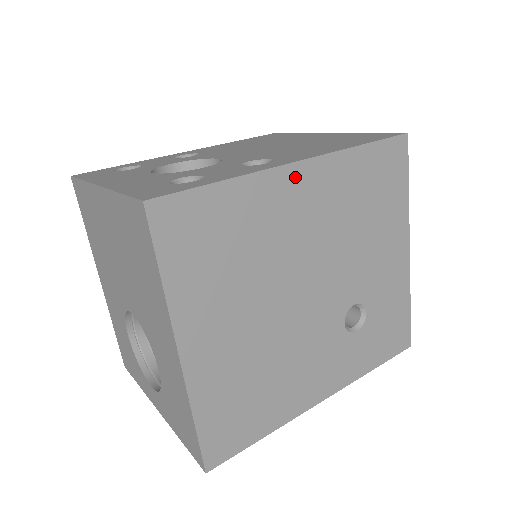
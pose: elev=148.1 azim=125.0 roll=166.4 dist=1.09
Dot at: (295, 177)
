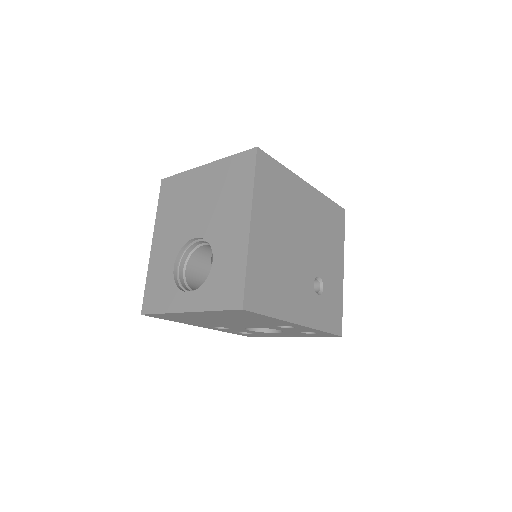
Dot at: (305, 188)
